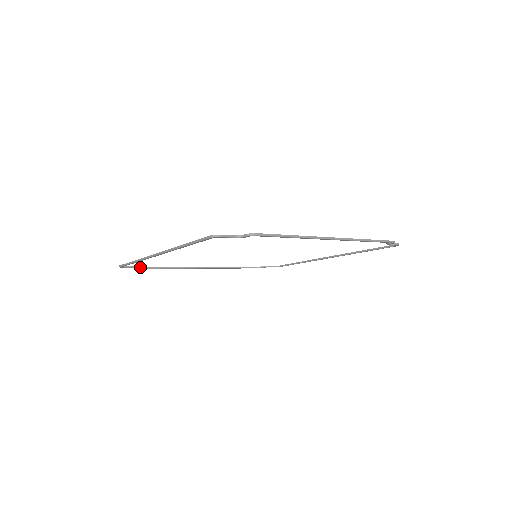
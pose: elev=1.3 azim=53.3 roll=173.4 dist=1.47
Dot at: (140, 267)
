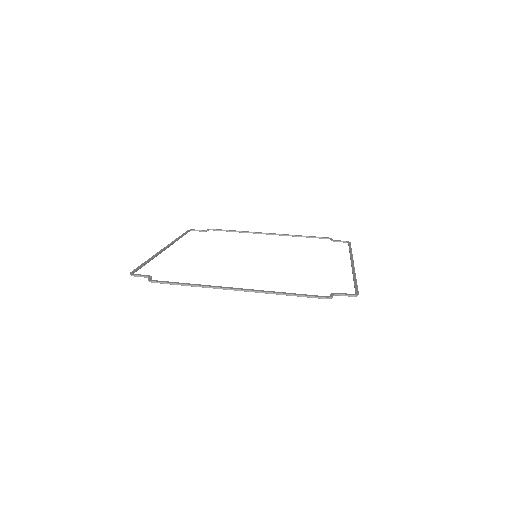
Dot at: (211, 229)
